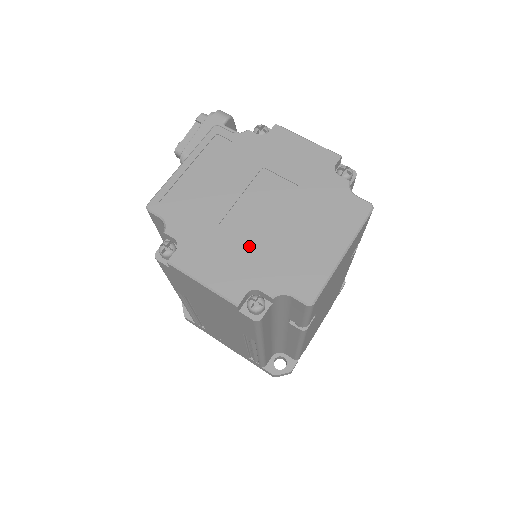
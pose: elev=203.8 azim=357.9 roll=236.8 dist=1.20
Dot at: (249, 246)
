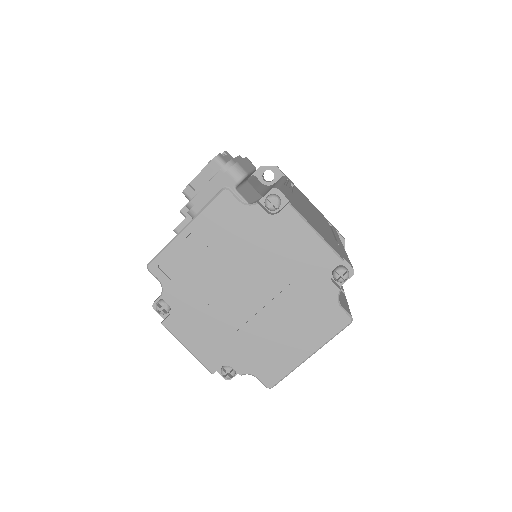
Dot at: (232, 329)
